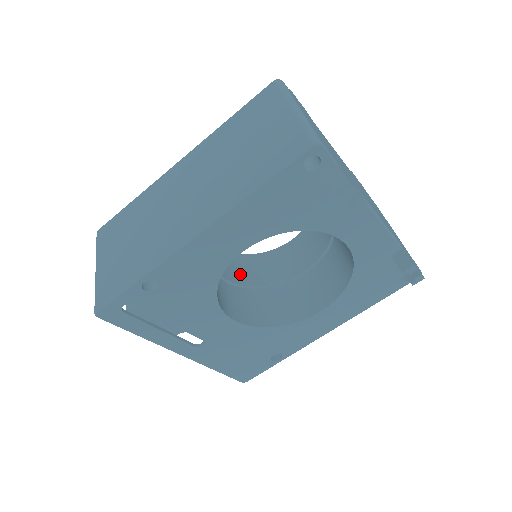
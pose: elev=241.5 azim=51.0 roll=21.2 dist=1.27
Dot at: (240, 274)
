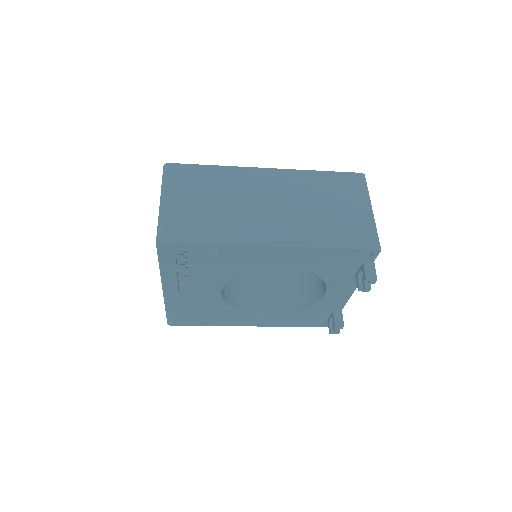
Dot at: occluded
